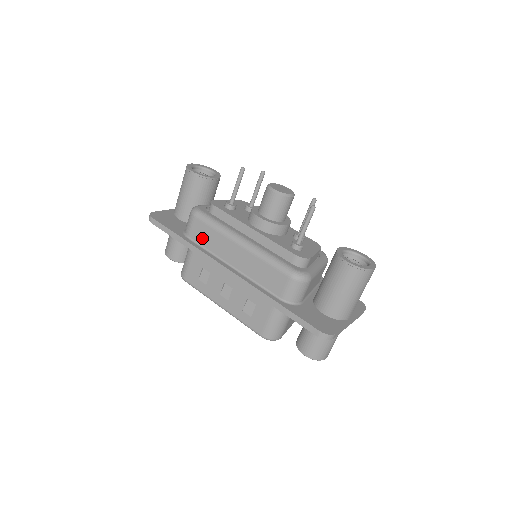
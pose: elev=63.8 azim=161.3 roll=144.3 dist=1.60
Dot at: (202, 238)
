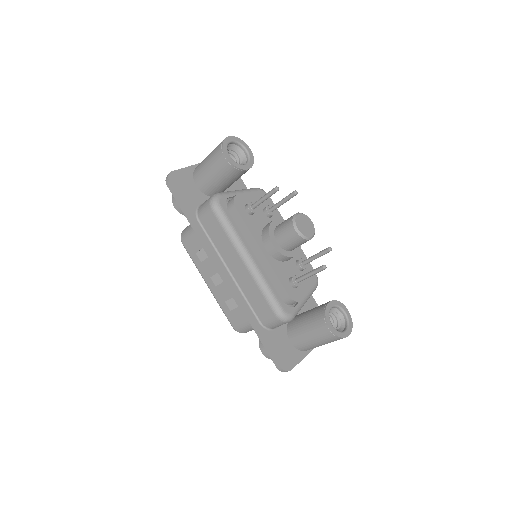
Dot at: (212, 231)
